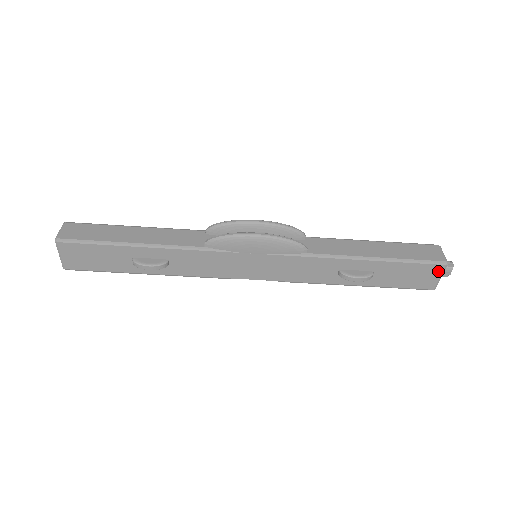
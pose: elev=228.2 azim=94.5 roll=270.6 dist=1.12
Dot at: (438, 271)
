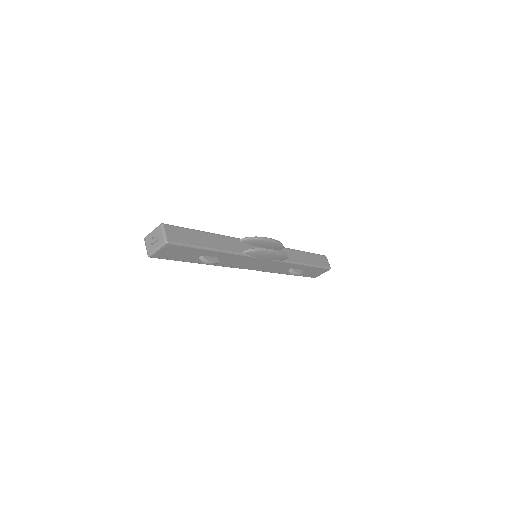
Dot at: (325, 271)
